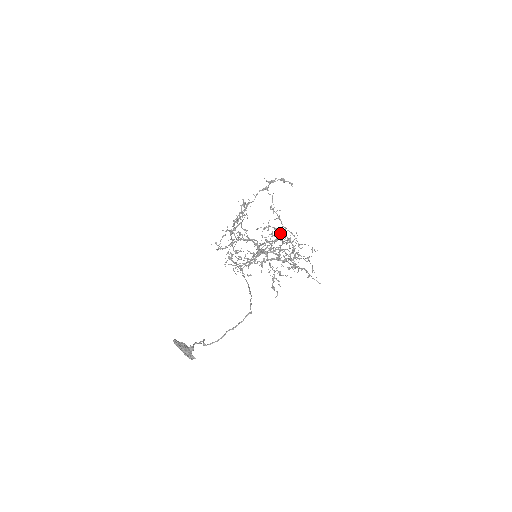
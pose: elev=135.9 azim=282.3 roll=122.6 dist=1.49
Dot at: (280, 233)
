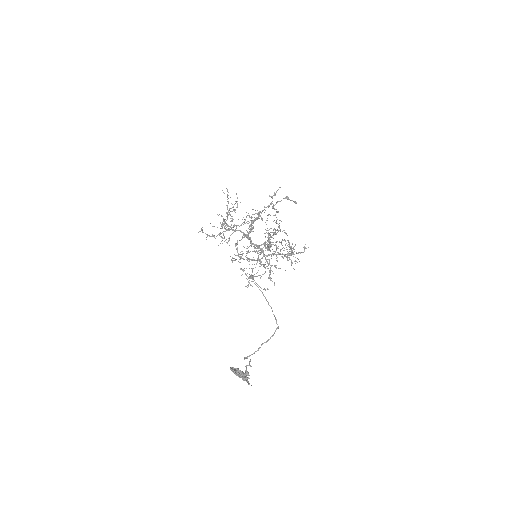
Dot at: (275, 233)
